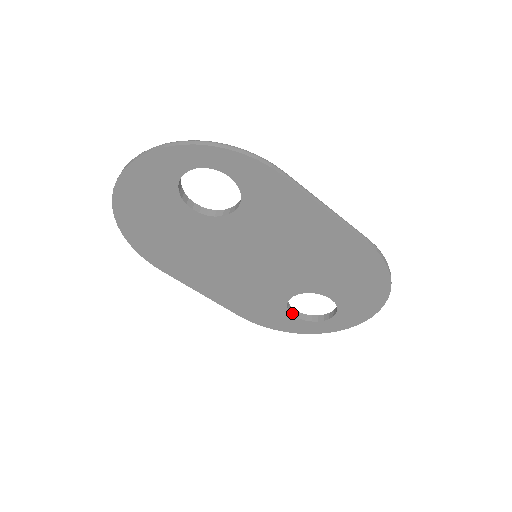
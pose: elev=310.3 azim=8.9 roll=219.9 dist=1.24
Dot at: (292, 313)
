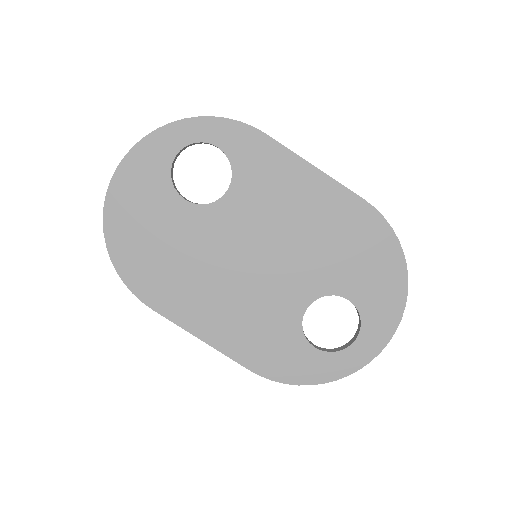
Dot at: (311, 344)
